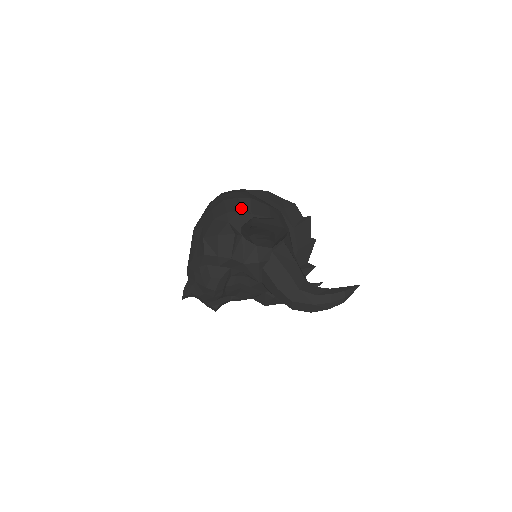
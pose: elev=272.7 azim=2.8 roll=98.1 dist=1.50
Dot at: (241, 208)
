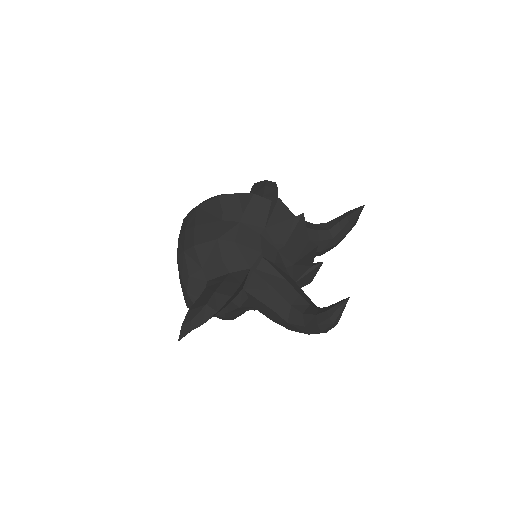
Dot at: (190, 267)
